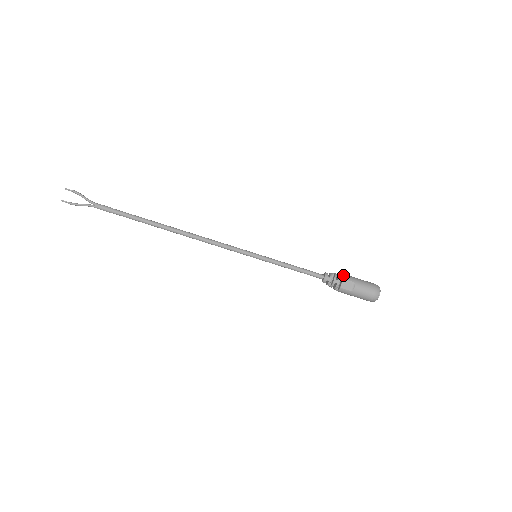
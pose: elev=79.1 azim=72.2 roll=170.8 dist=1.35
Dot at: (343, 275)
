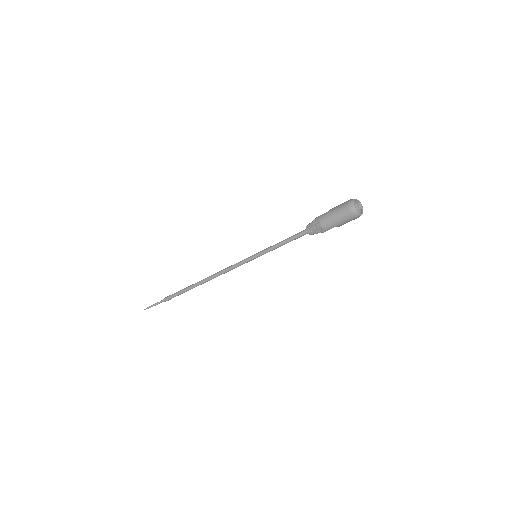
Dot at: (322, 229)
